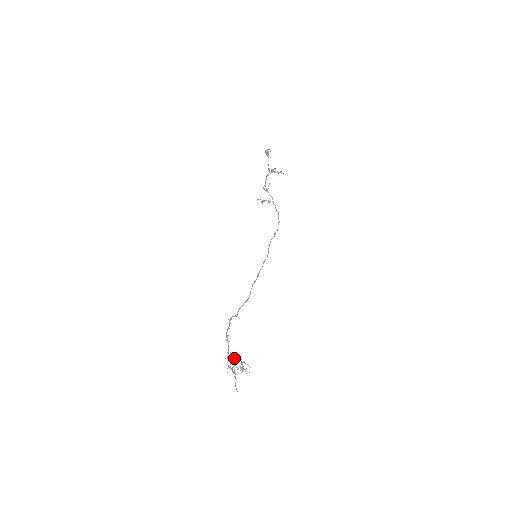
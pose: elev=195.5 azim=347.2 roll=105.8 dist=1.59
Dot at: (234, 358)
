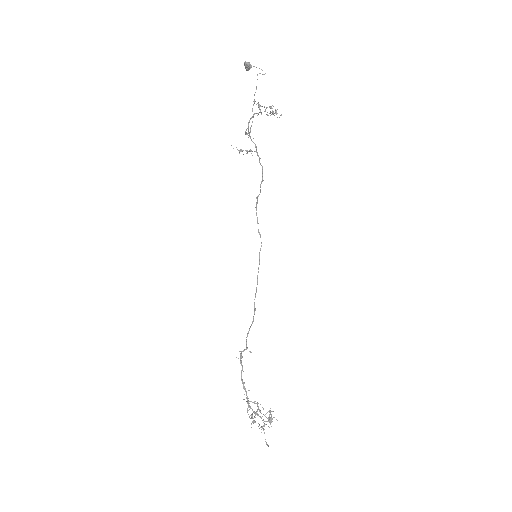
Dot at: (258, 409)
